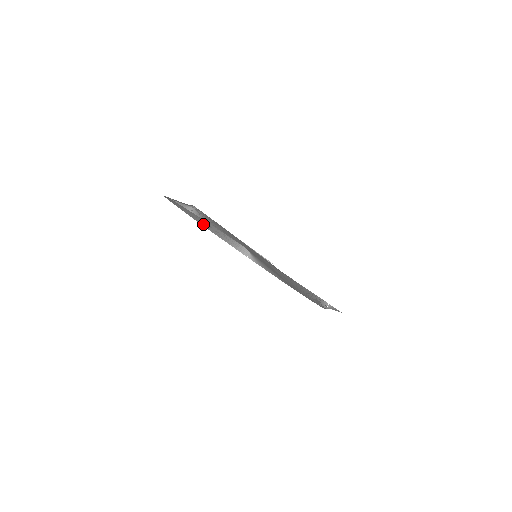
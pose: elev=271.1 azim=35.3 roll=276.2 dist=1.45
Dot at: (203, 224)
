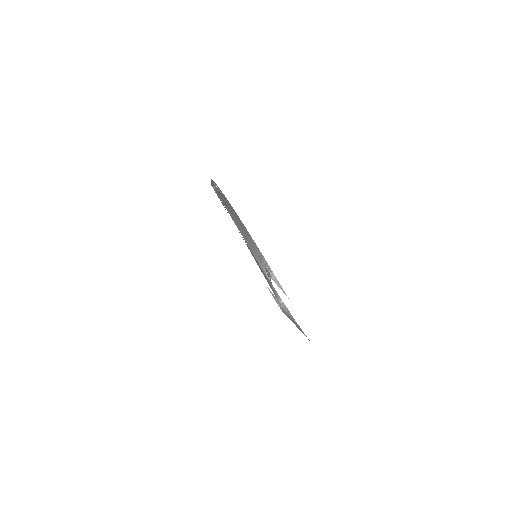
Dot at: (246, 240)
